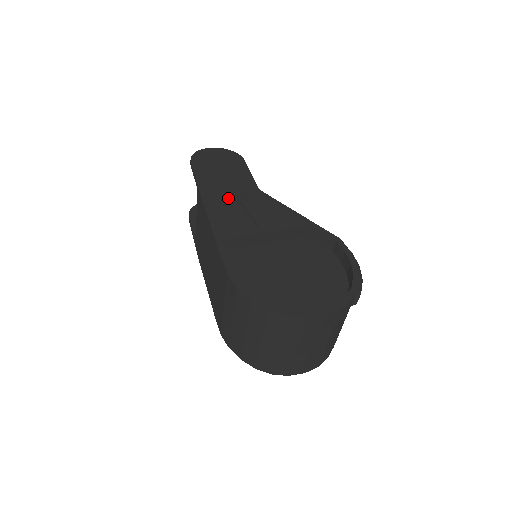
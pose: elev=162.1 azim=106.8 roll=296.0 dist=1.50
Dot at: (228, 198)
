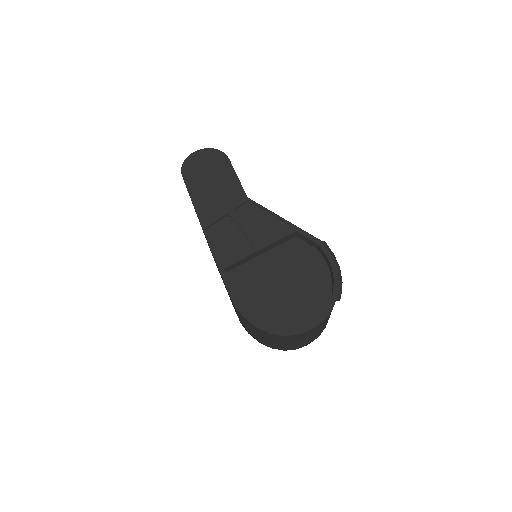
Dot at: (222, 216)
